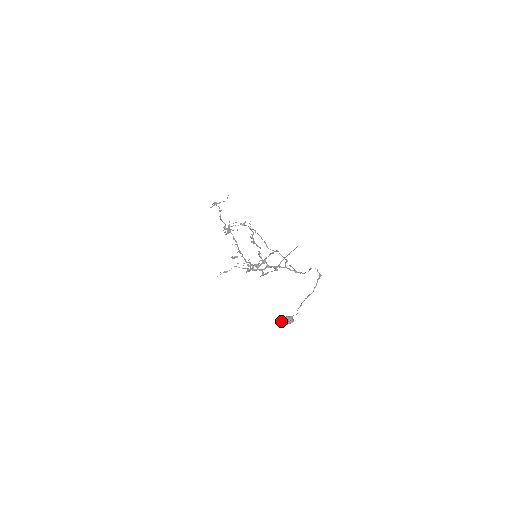
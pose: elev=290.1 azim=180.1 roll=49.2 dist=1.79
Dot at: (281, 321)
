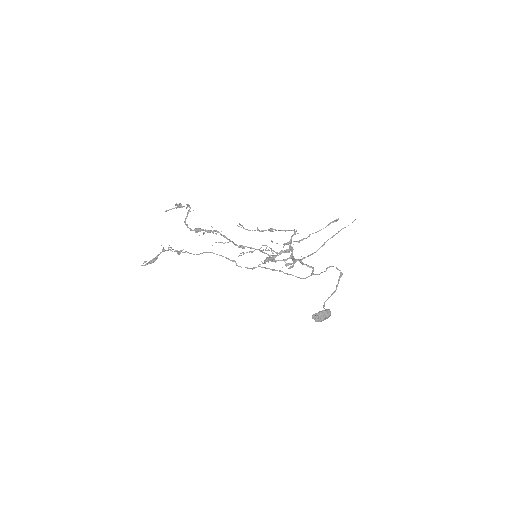
Dot at: (319, 314)
